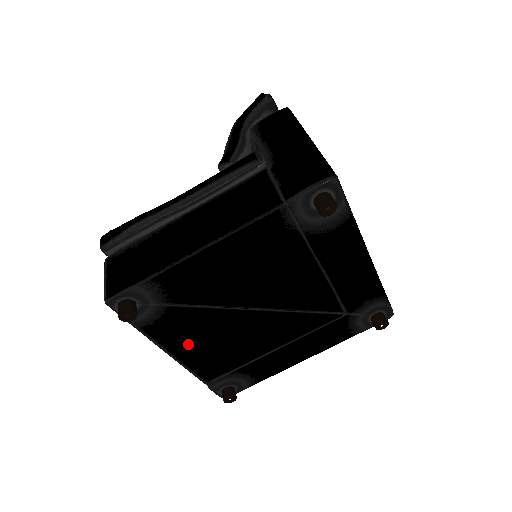
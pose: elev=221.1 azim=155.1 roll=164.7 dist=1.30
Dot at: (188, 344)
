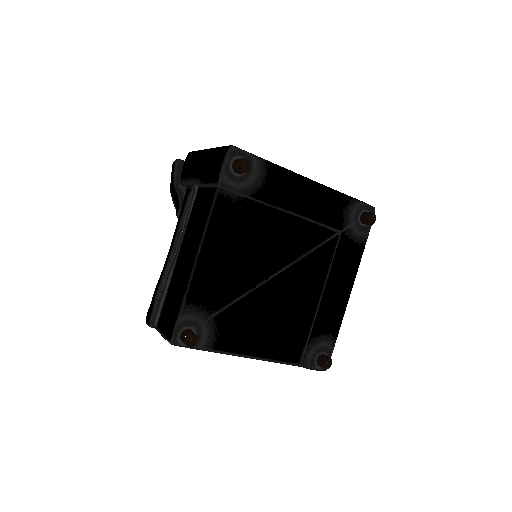
Dot at: (255, 339)
